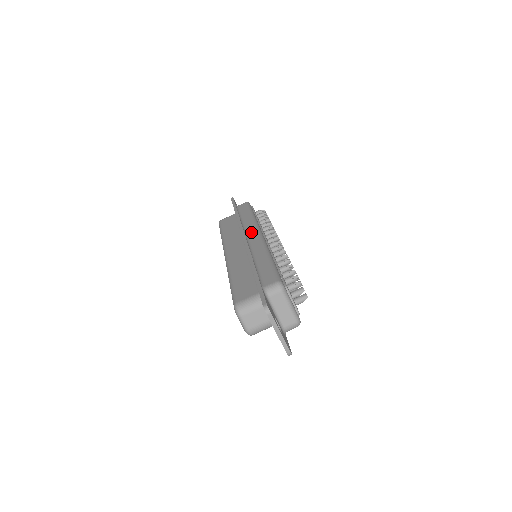
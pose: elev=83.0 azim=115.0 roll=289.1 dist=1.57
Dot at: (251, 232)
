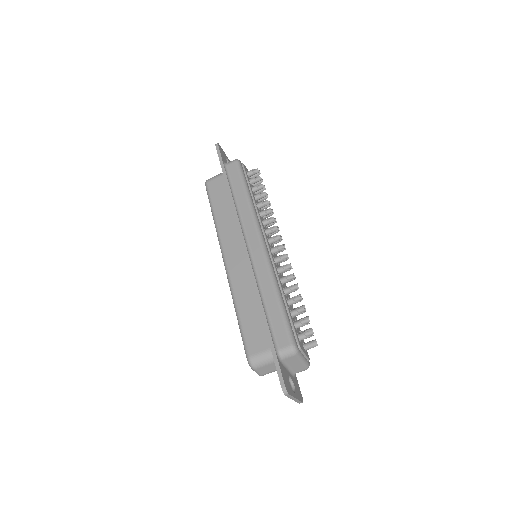
Dot at: (251, 235)
